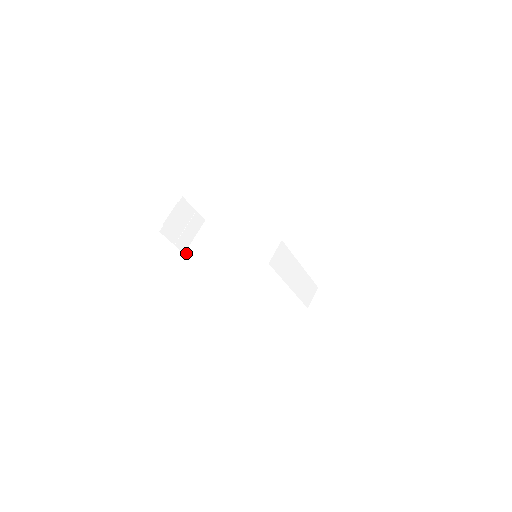
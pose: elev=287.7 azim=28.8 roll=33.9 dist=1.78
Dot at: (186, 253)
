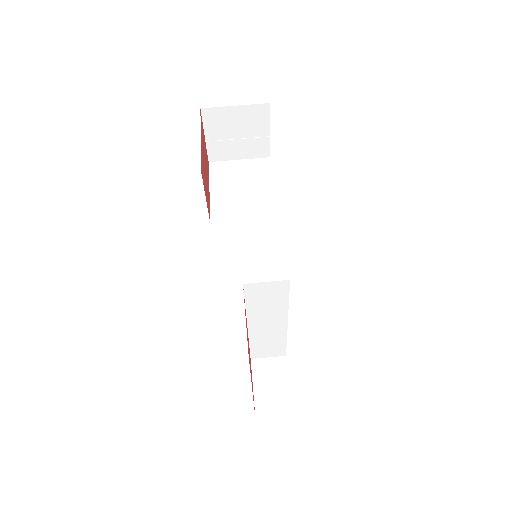
Dot at: (210, 164)
